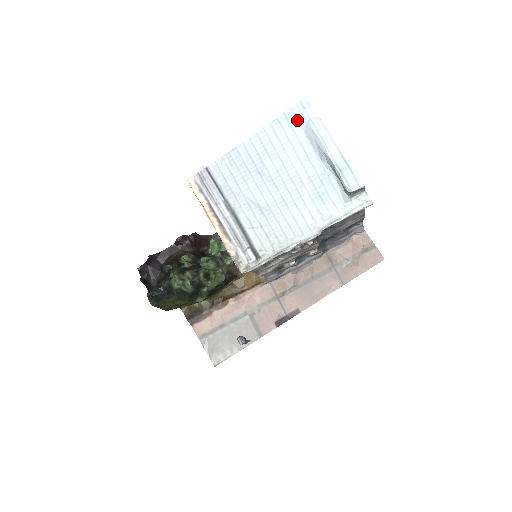
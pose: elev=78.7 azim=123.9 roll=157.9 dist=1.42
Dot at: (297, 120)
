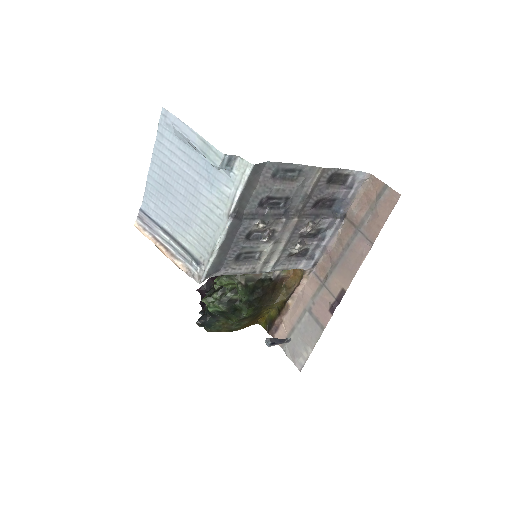
Dot at: (167, 130)
